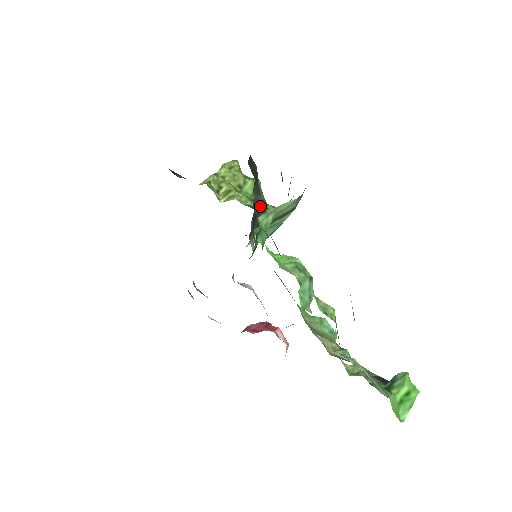
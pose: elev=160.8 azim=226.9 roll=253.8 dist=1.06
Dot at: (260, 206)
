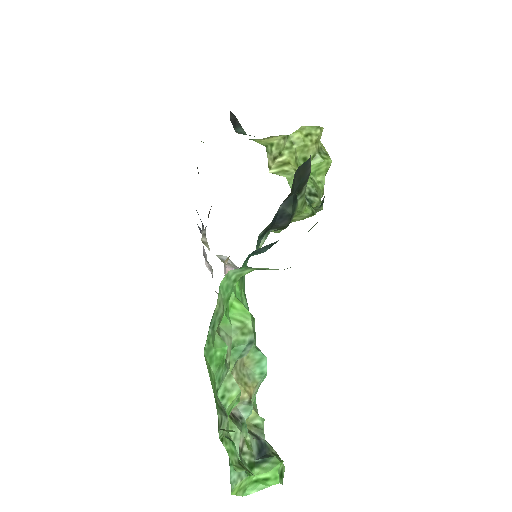
Dot at: (285, 216)
